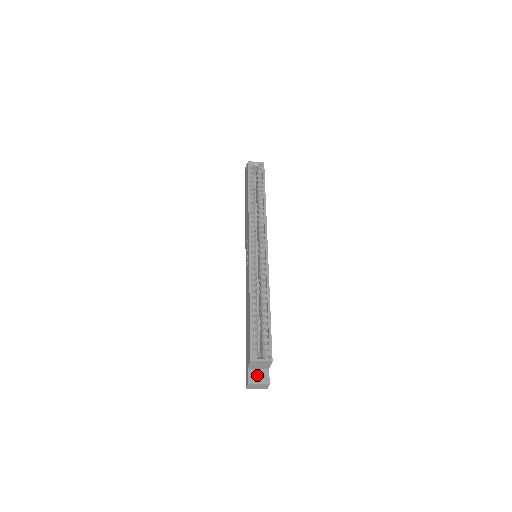
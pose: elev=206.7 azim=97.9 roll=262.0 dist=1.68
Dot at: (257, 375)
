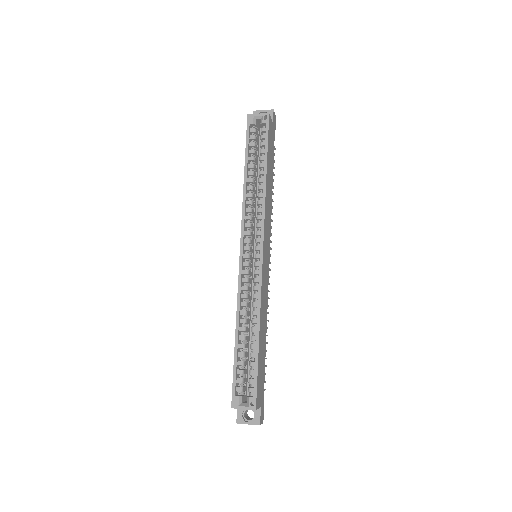
Dot at: occluded
